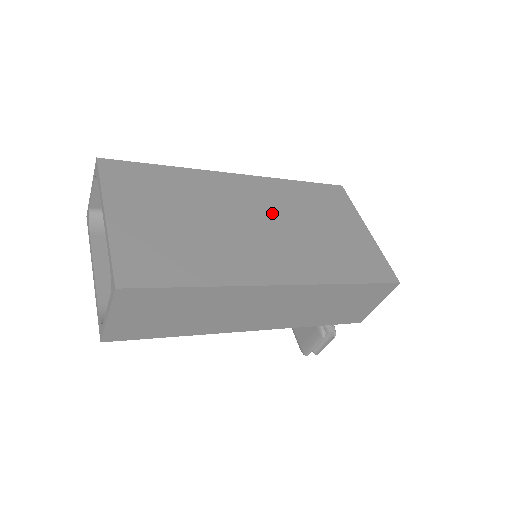
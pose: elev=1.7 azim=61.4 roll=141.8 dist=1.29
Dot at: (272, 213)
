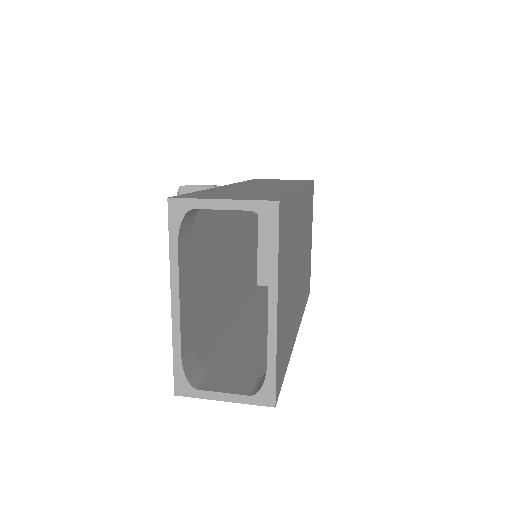
Dot at: occluded
